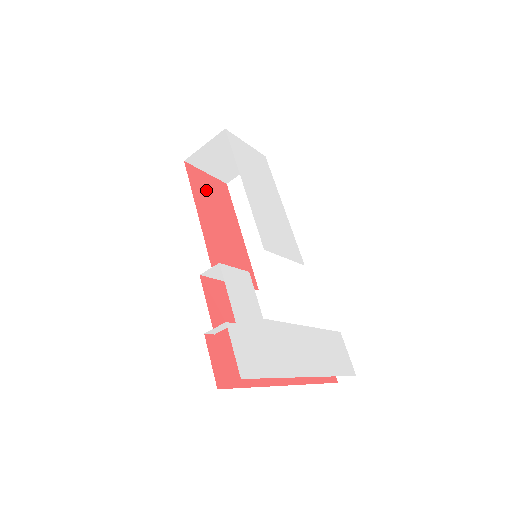
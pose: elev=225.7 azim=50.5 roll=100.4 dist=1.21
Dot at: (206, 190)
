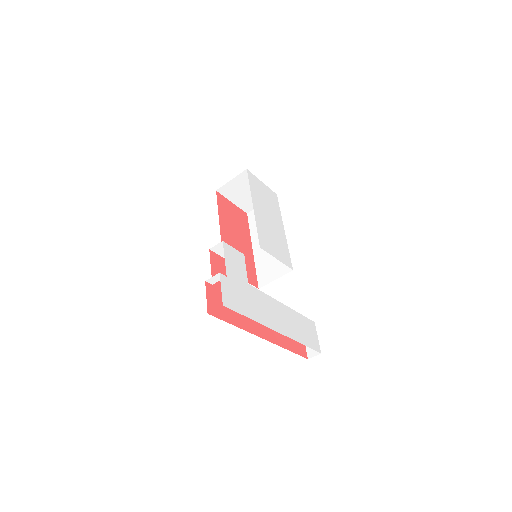
Dot at: (229, 213)
